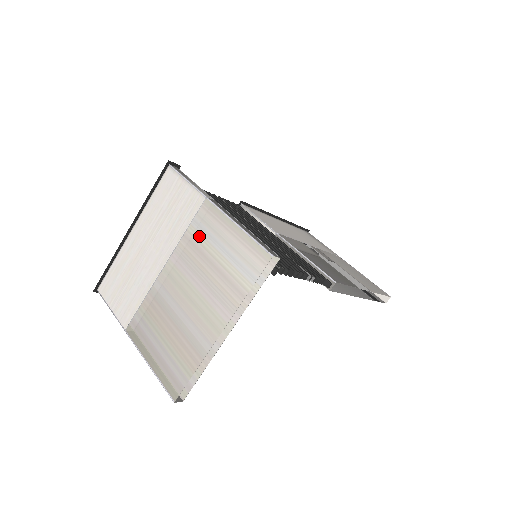
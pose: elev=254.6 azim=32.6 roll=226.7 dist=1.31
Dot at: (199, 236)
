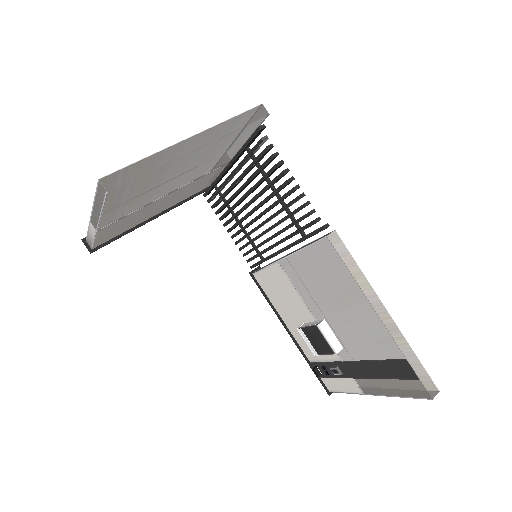
Dot at: occluded
